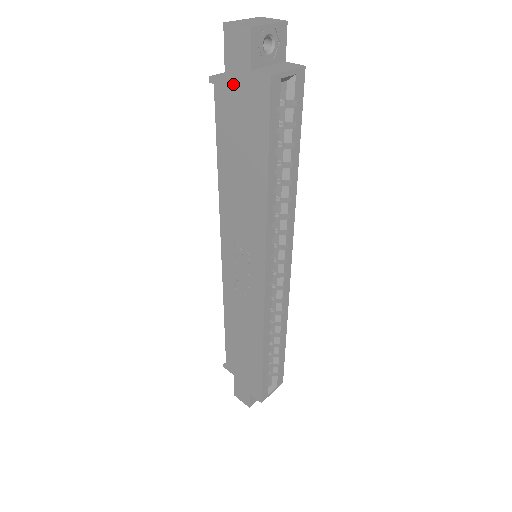
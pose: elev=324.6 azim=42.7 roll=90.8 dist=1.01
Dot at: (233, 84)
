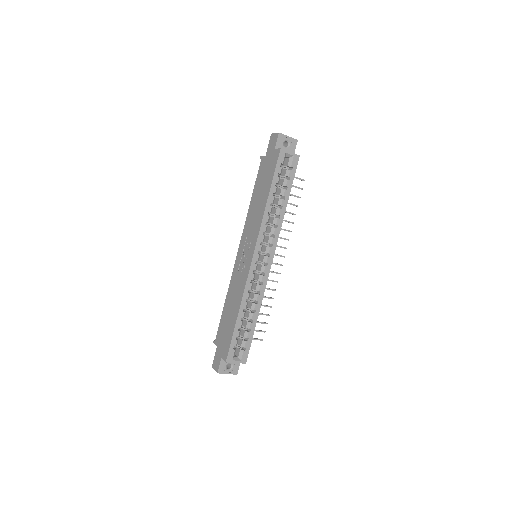
Dot at: (268, 156)
